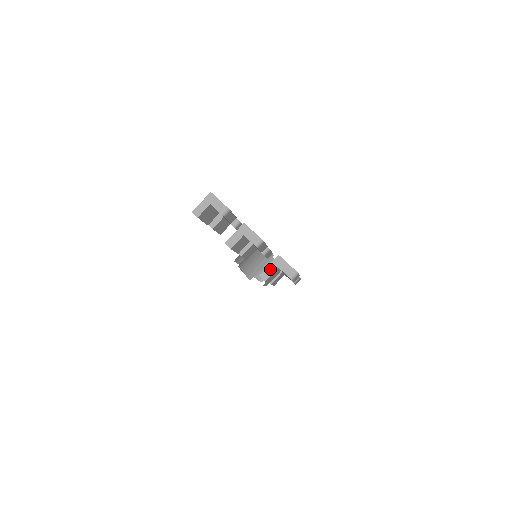
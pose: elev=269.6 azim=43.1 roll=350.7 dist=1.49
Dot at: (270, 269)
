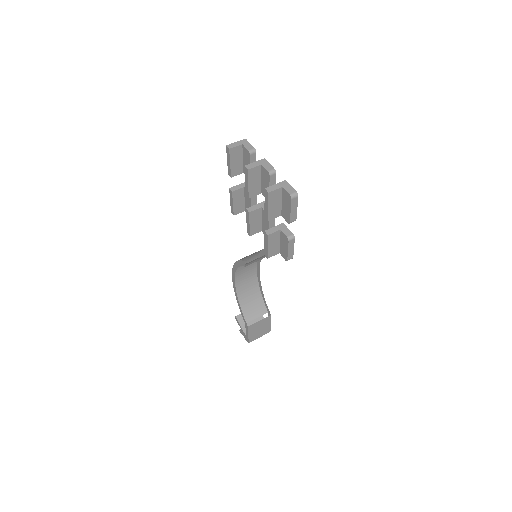
Dot at: (275, 186)
